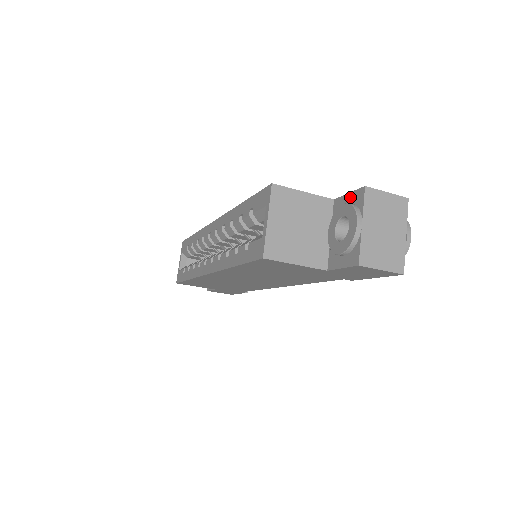
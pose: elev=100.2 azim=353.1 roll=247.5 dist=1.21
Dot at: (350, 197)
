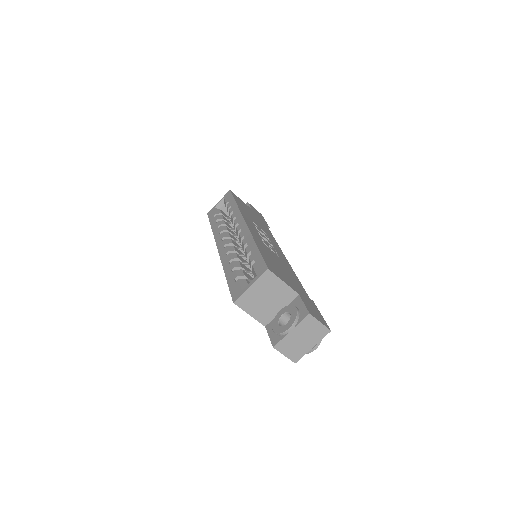
Dot at: (302, 307)
